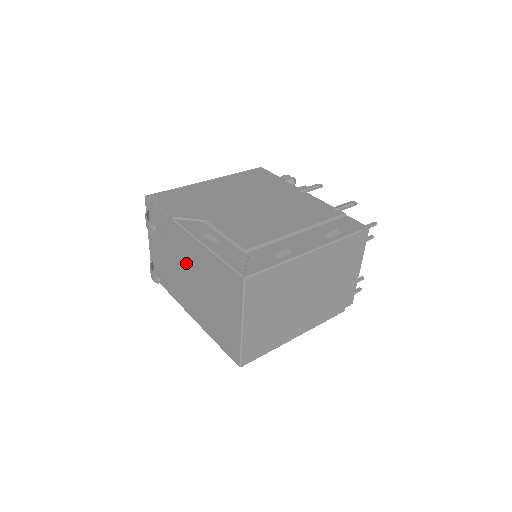
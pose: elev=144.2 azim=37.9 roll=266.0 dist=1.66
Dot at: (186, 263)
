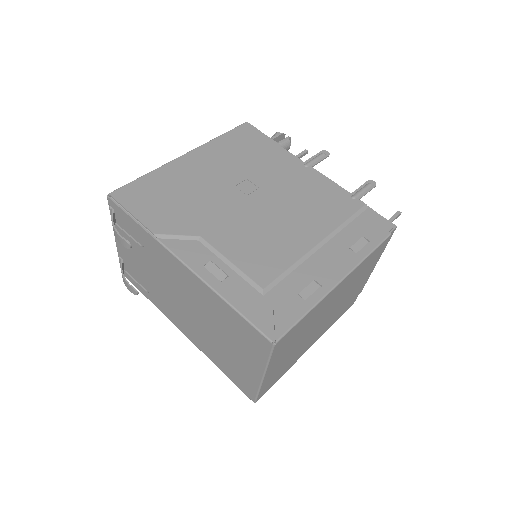
Dot at: (178, 289)
